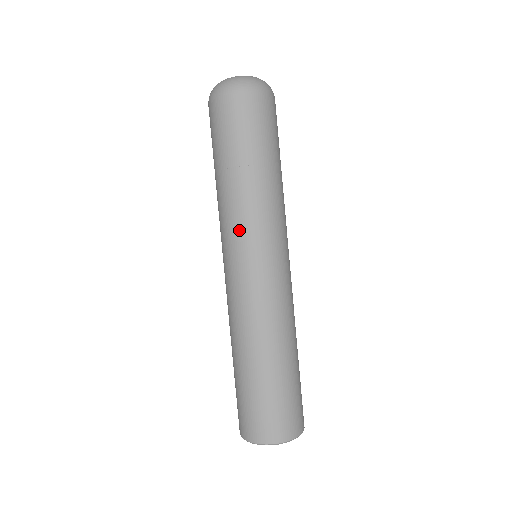
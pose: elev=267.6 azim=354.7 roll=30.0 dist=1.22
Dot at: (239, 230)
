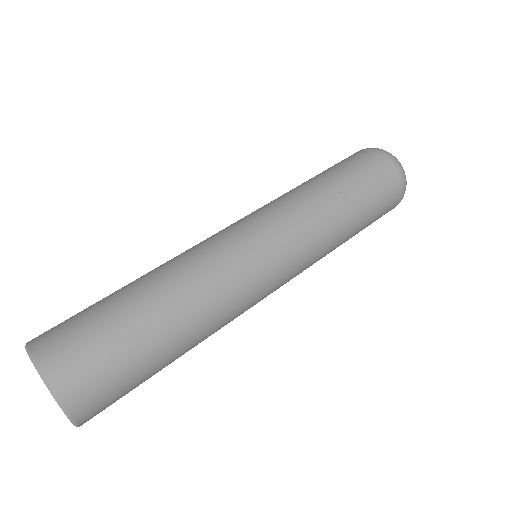
Dot at: (261, 207)
